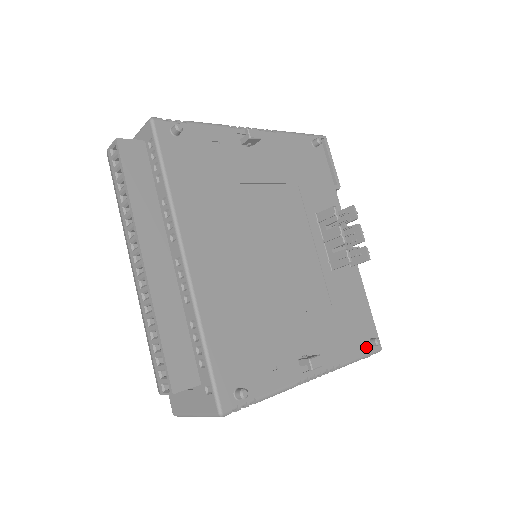
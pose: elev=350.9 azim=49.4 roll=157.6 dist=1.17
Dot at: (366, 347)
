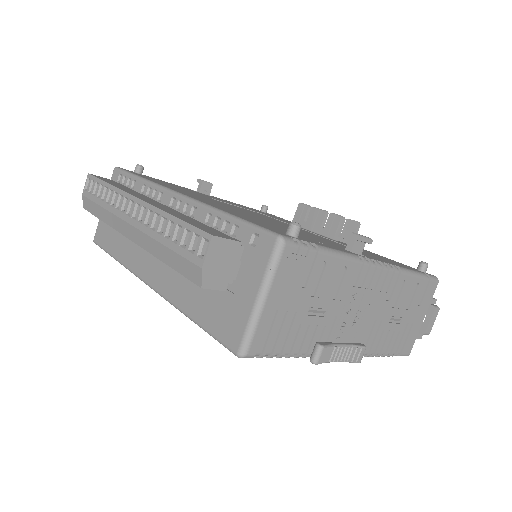
Dot at: occluded
